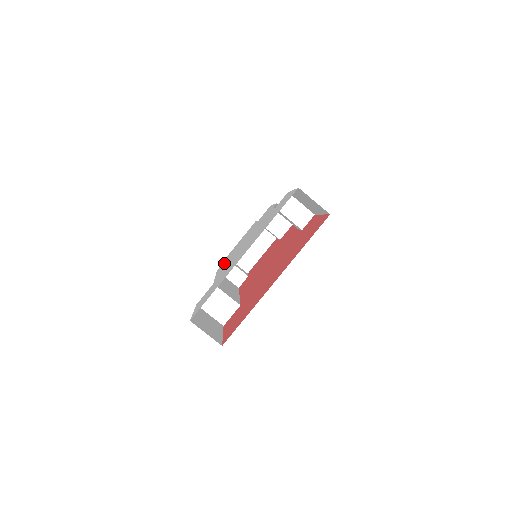
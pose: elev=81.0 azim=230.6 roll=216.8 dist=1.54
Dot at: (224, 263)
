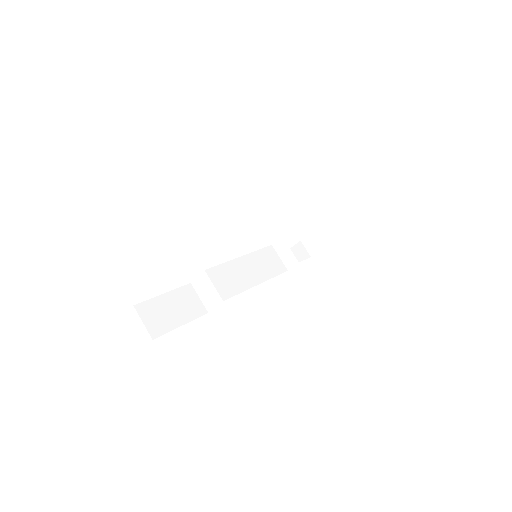
Dot at: occluded
